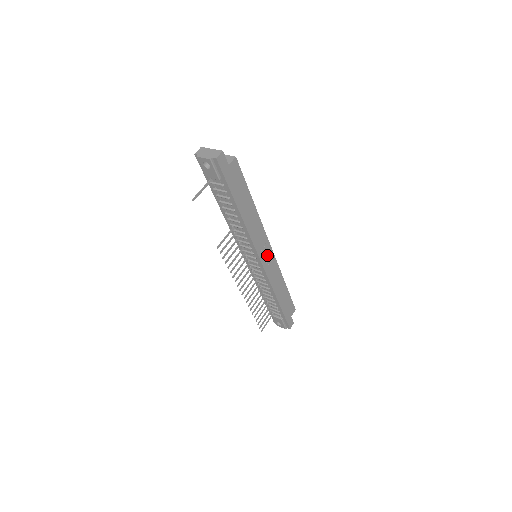
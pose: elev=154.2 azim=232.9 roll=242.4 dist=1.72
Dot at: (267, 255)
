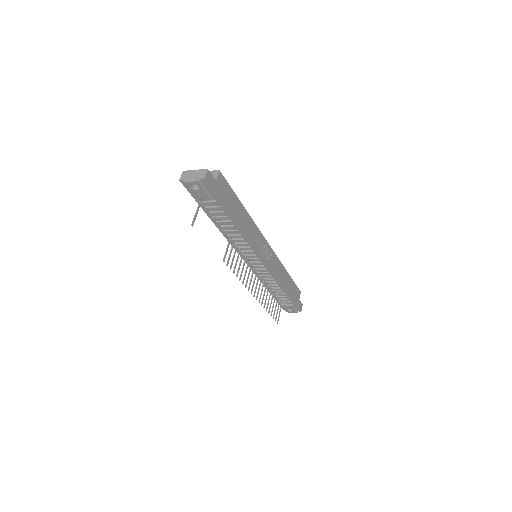
Dot at: (267, 252)
